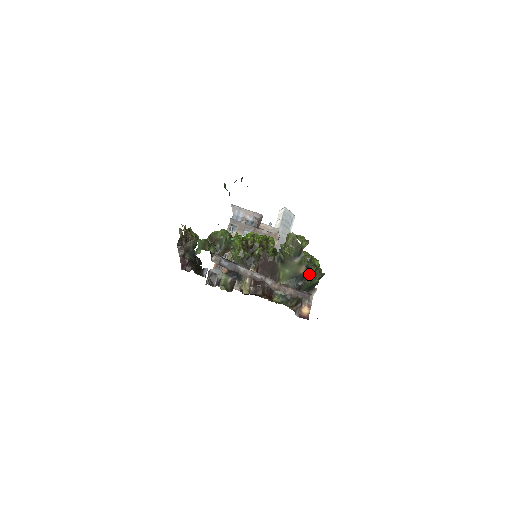
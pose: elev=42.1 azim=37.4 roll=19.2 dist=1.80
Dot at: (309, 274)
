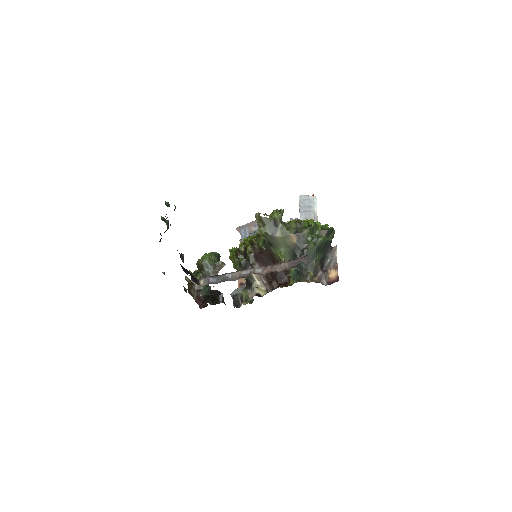
Dot at: (307, 238)
